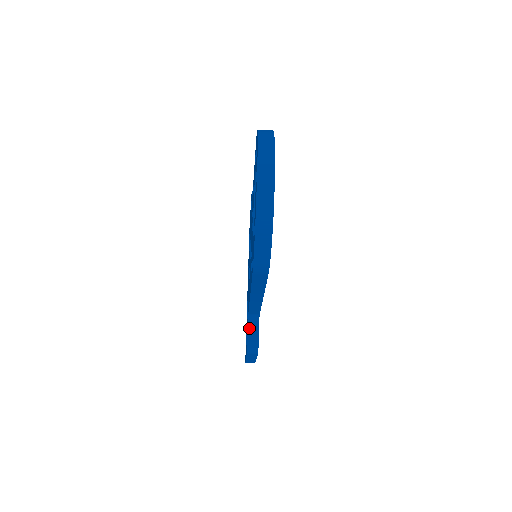
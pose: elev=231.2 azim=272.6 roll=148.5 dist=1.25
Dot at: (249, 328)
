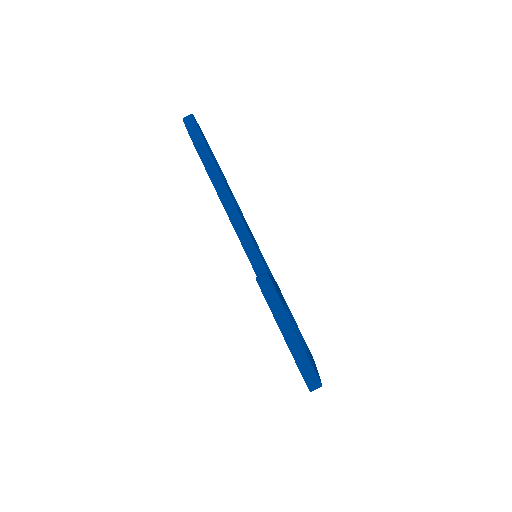
Dot at: occluded
